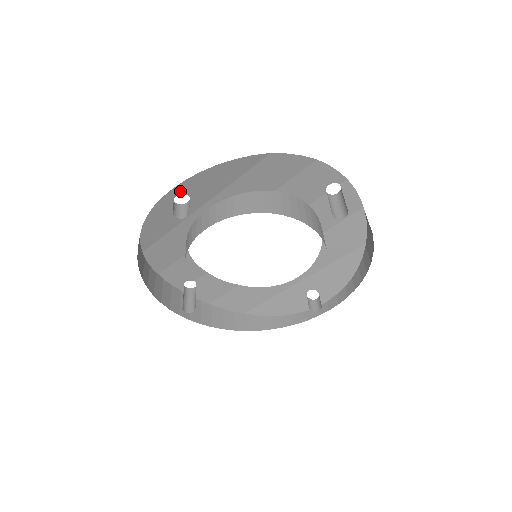
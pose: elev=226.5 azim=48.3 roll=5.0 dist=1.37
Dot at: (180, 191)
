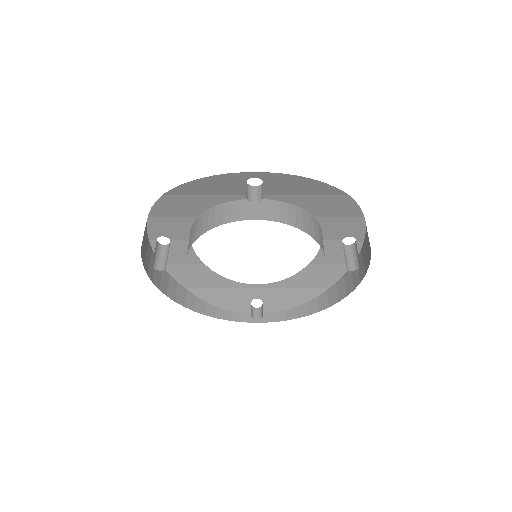
Dot at: (263, 176)
